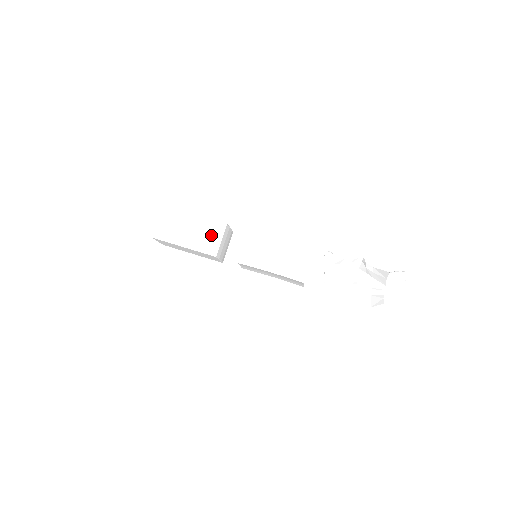
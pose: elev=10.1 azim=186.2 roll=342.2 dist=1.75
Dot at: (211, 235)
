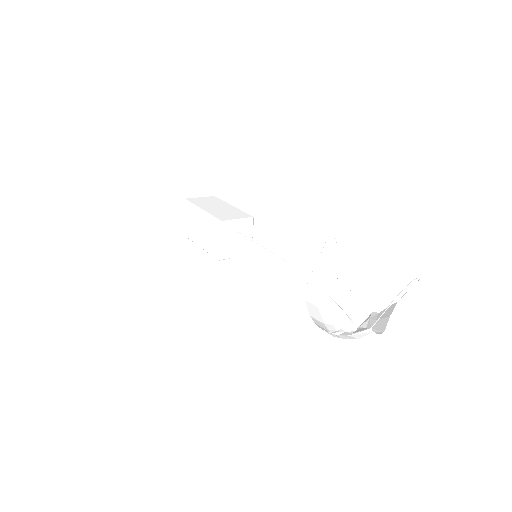
Dot at: (233, 215)
